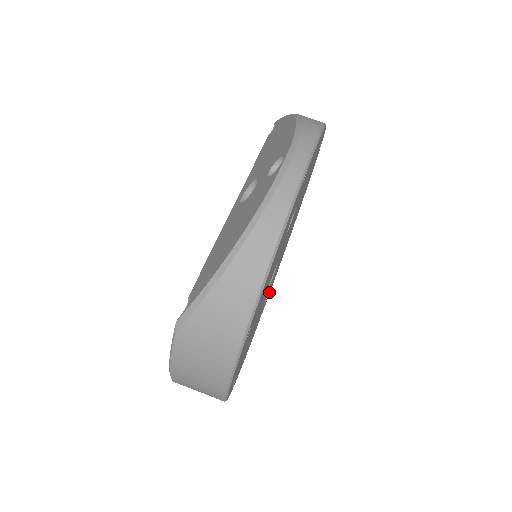
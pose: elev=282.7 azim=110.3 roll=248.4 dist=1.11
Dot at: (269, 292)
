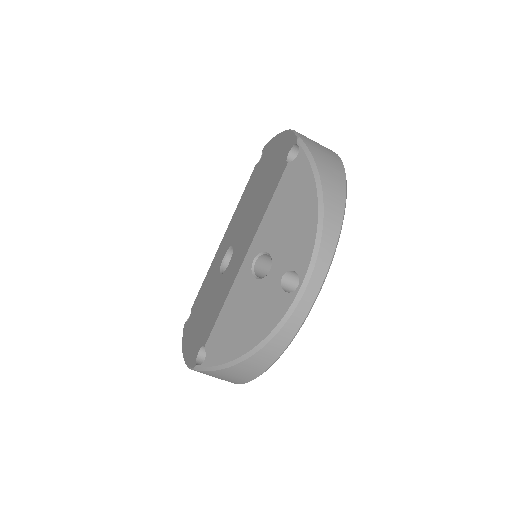
Dot at: occluded
